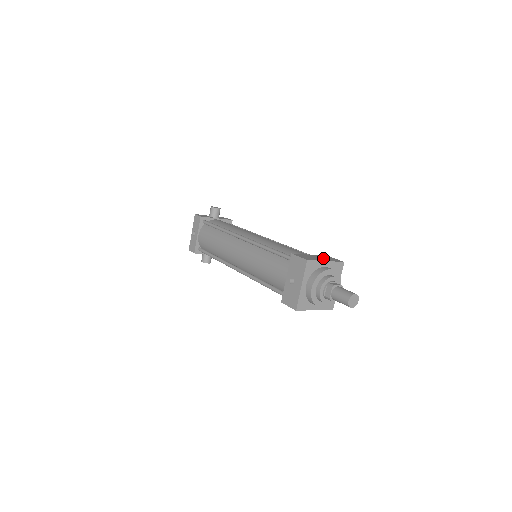
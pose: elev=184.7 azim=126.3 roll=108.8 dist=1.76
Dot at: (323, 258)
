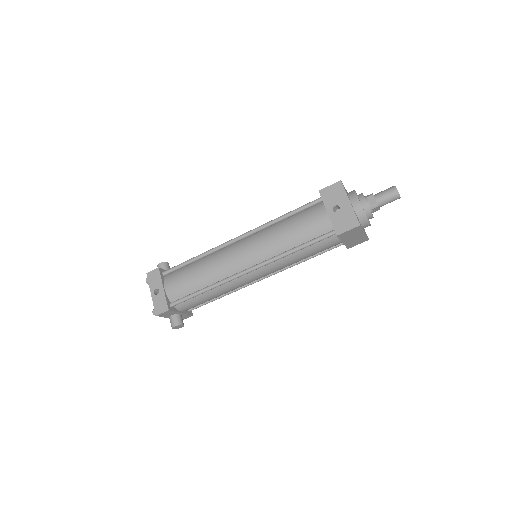
Dot at: occluded
